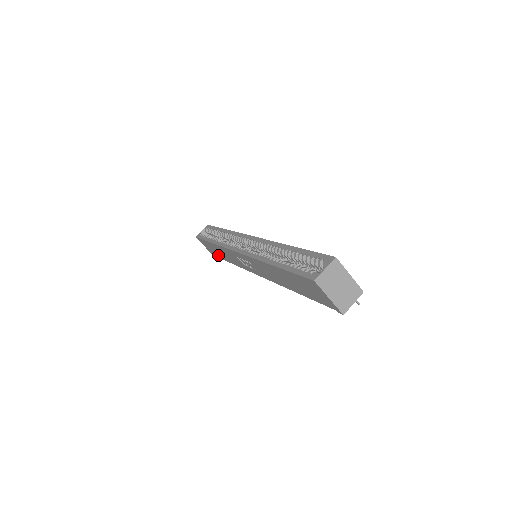
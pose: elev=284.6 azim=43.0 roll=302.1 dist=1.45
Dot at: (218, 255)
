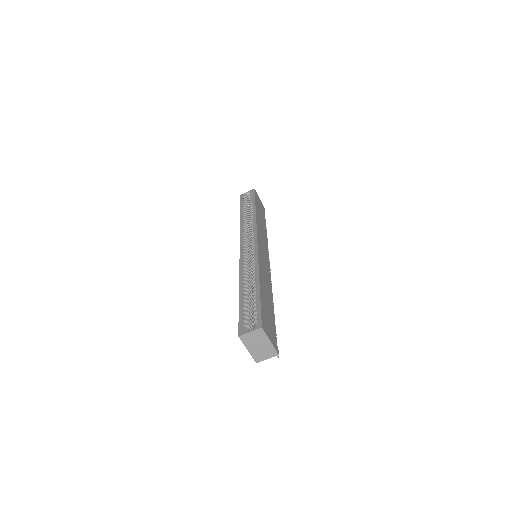
Dot at: occluded
